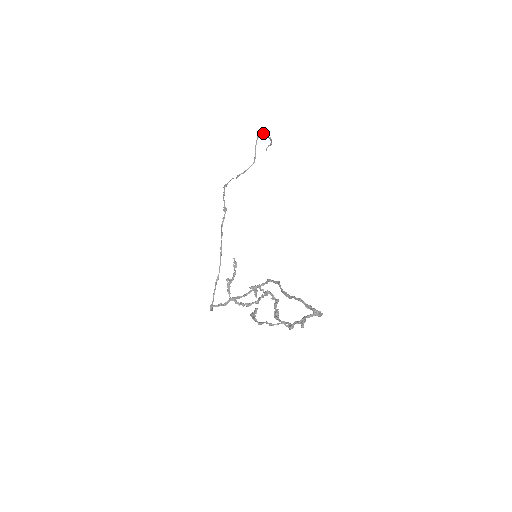
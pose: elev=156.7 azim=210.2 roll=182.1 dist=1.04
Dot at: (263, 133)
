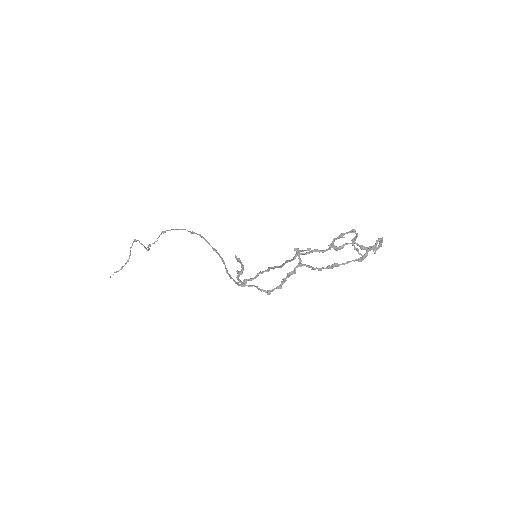
Dot at: (132, 244)
